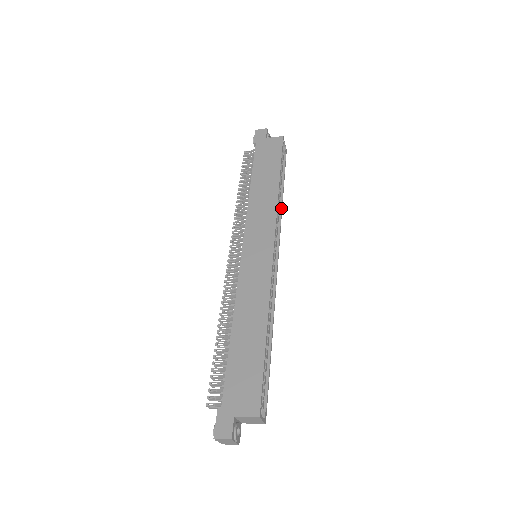
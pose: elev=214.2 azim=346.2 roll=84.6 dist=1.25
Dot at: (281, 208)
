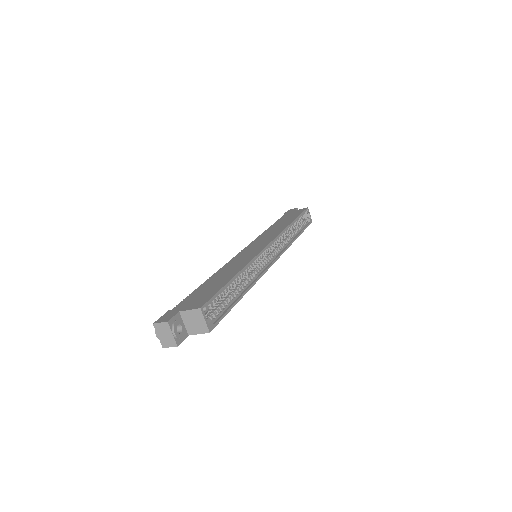
Dot at: (292, 241)
